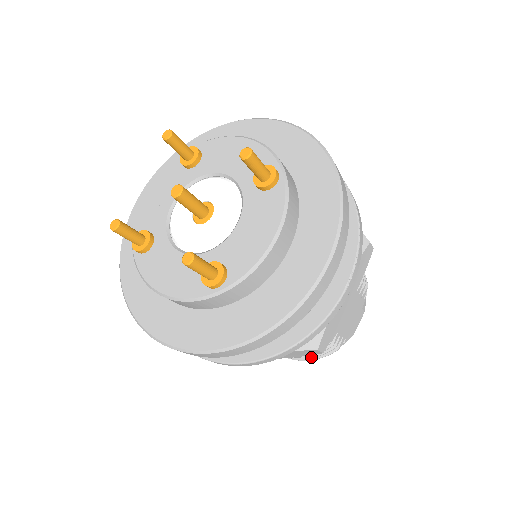
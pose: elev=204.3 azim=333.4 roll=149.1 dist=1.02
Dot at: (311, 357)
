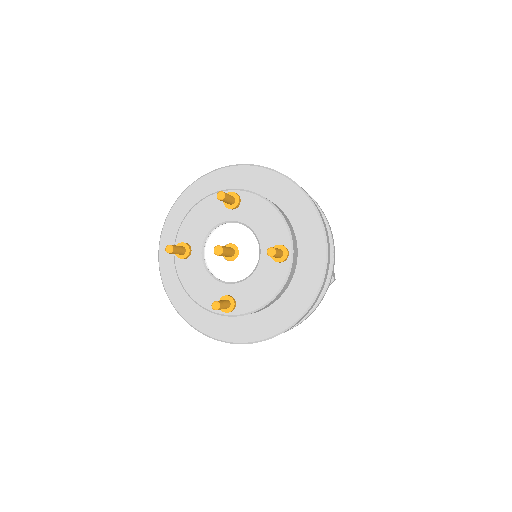
Dot at: occluded
